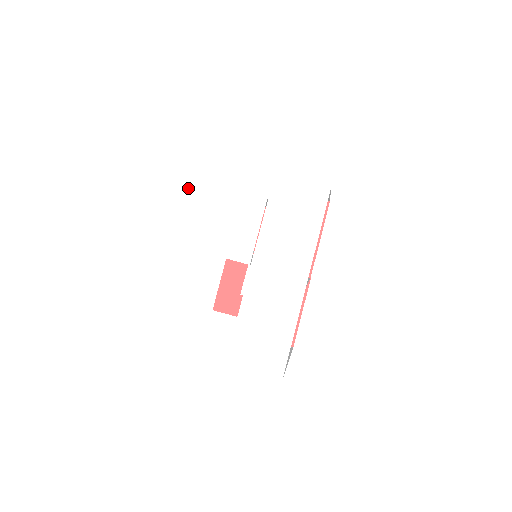
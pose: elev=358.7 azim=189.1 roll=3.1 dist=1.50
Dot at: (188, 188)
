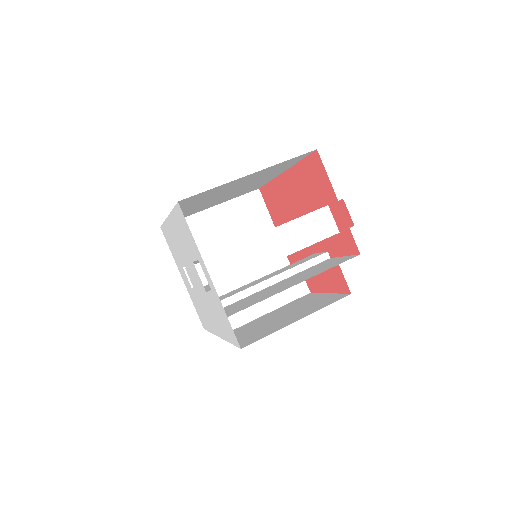
Dot at: (175, 209)
